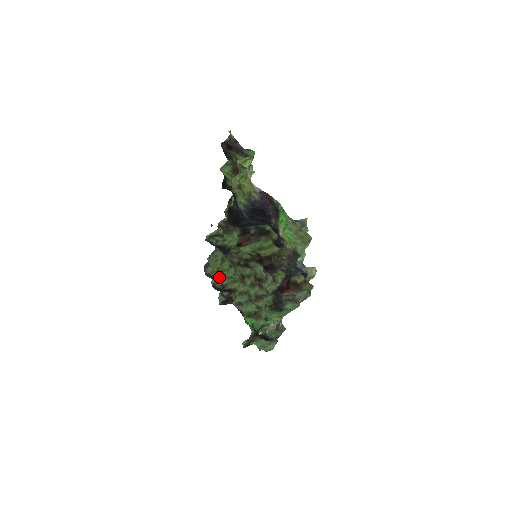
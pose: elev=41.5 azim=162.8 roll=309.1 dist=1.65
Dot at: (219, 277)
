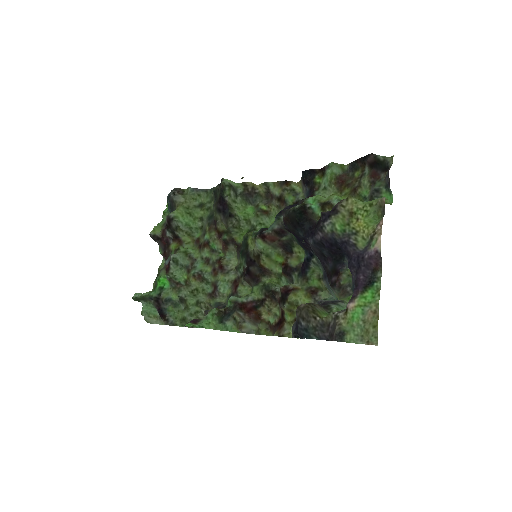
Dot at: (182, 216)
